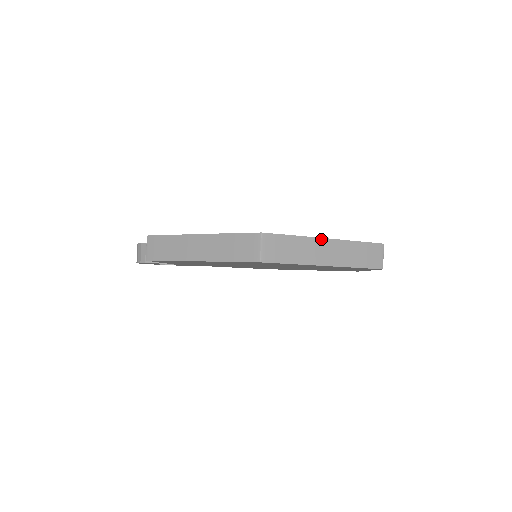
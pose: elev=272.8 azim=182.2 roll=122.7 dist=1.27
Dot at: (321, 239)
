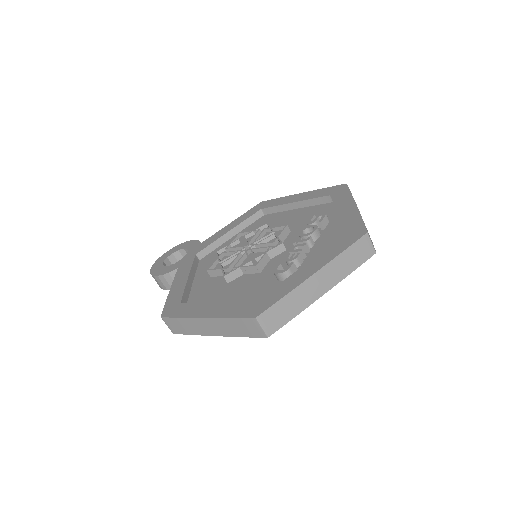
Dot at: (308, 279)
